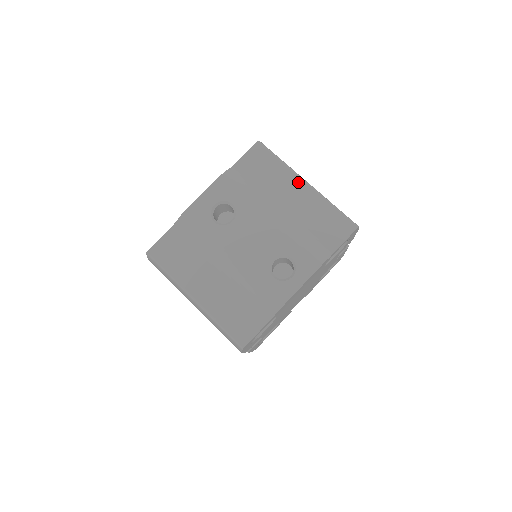
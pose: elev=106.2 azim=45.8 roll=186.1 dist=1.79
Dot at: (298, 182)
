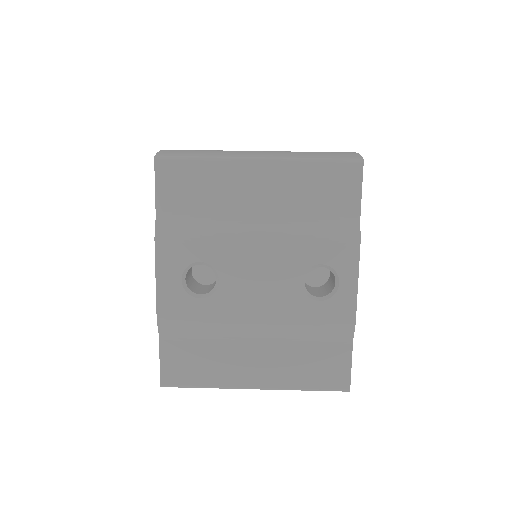
Dot at: (248, 168)
